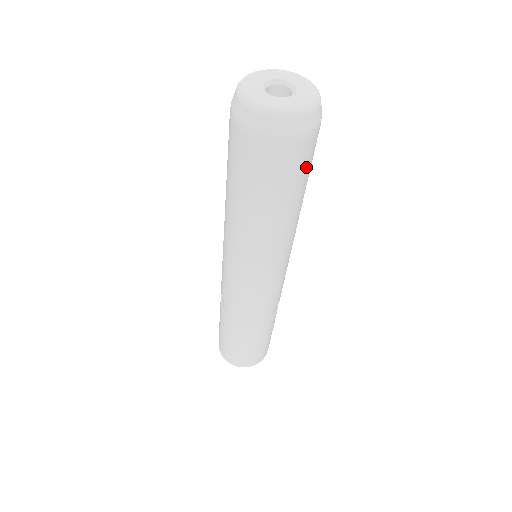
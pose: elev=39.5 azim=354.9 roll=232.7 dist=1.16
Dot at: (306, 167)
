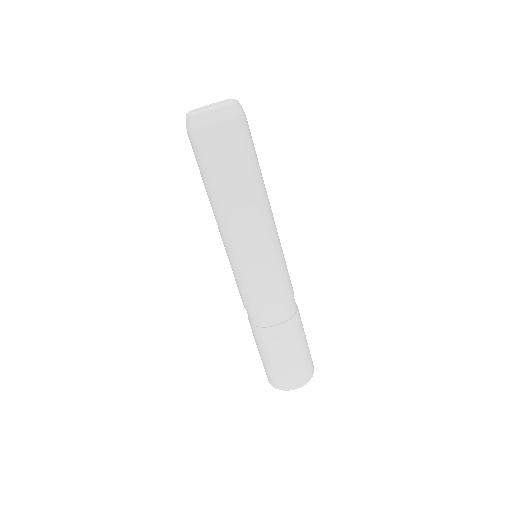
Dot at: (239, 152)
